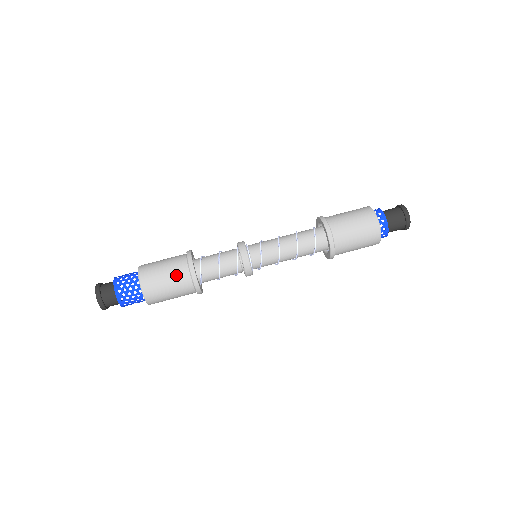
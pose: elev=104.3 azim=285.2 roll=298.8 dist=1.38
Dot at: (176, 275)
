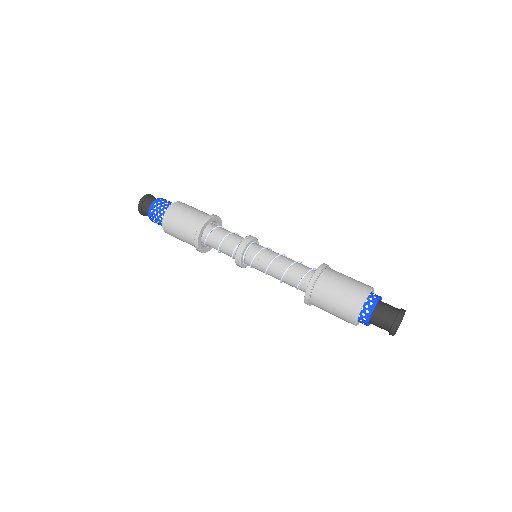
Dot at: (187, 228)
